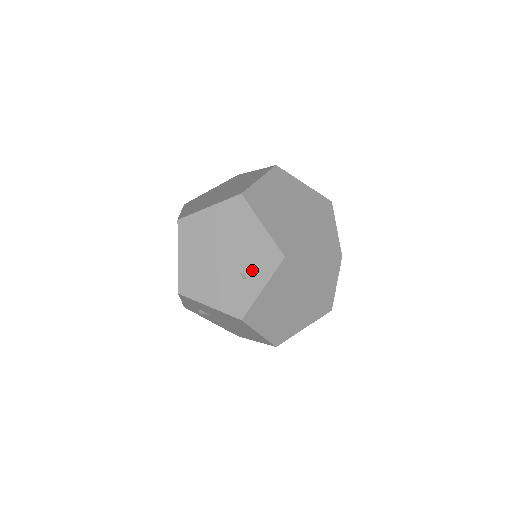
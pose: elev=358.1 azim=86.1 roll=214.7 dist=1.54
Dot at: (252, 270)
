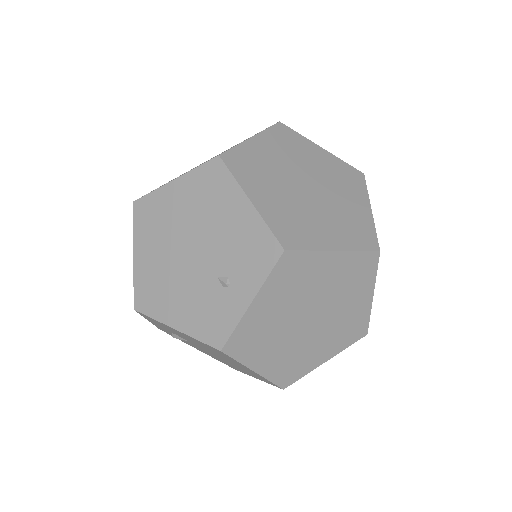
Dot at: (235, 272)
